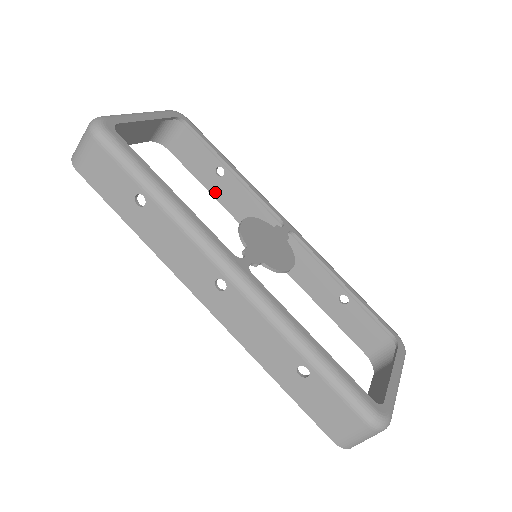
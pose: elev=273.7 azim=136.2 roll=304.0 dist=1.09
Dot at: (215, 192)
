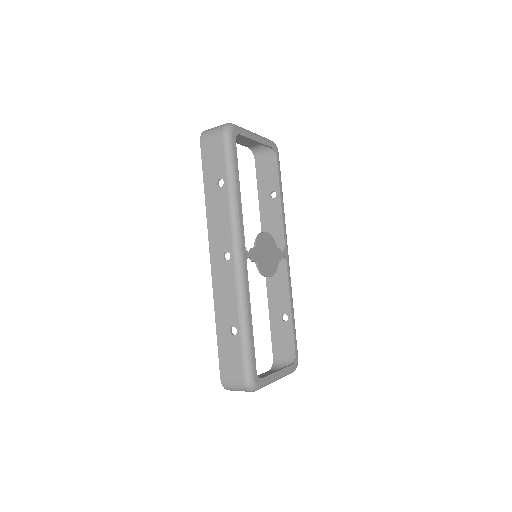
Dot at: (262, 203)
